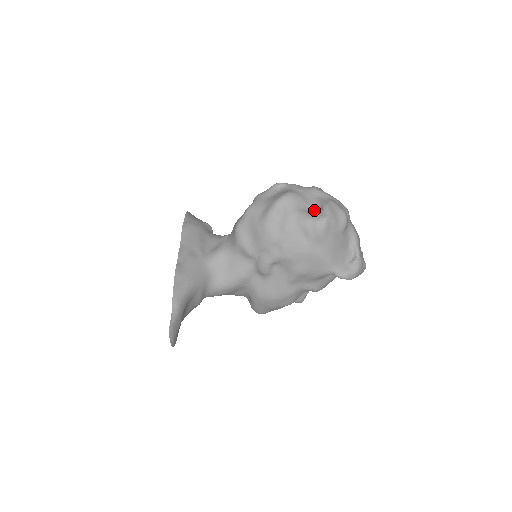
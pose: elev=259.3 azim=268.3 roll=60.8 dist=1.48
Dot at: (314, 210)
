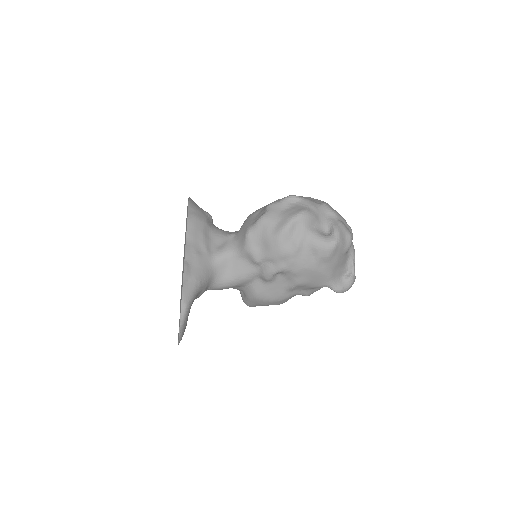
Dot at: (324, 230)
